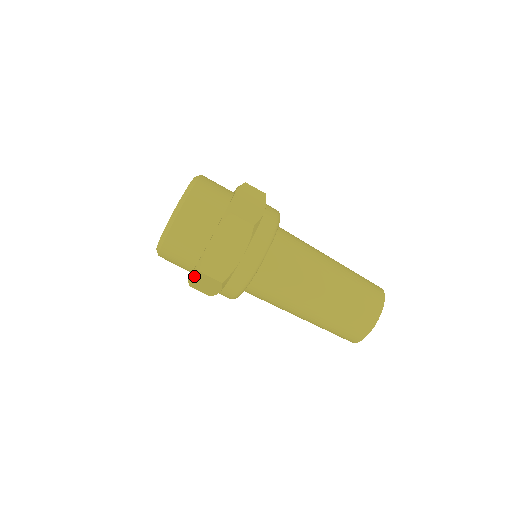
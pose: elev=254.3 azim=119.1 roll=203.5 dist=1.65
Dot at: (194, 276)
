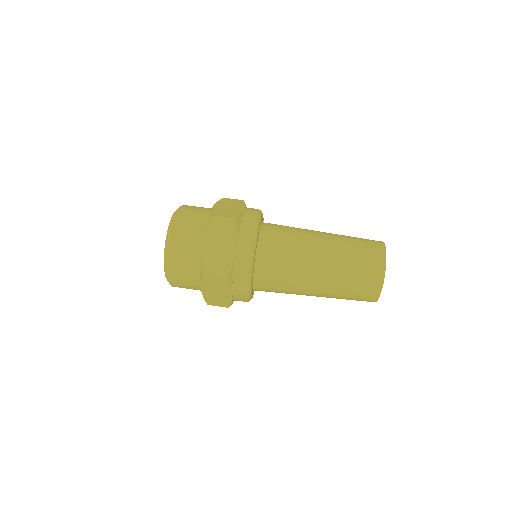
Dot at: (207, 236)
